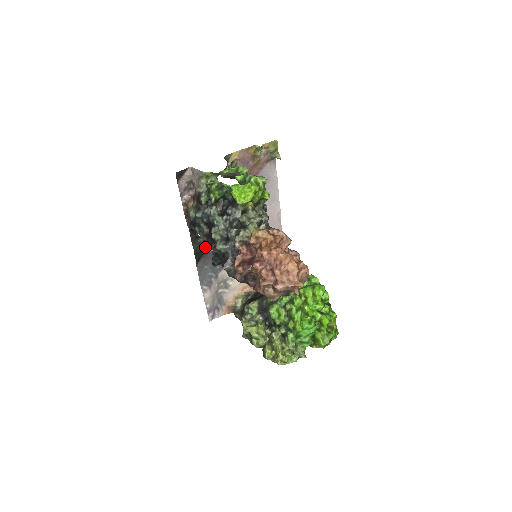
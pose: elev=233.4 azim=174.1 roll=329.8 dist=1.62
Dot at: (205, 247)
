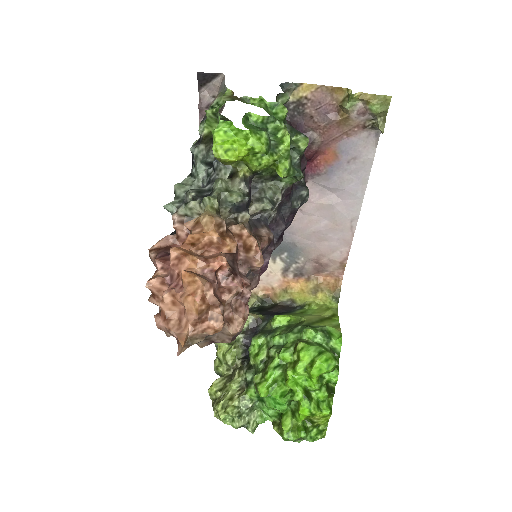
Dot at: occluded
